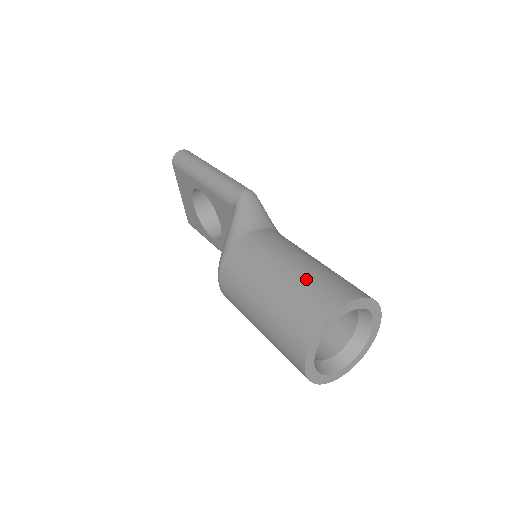
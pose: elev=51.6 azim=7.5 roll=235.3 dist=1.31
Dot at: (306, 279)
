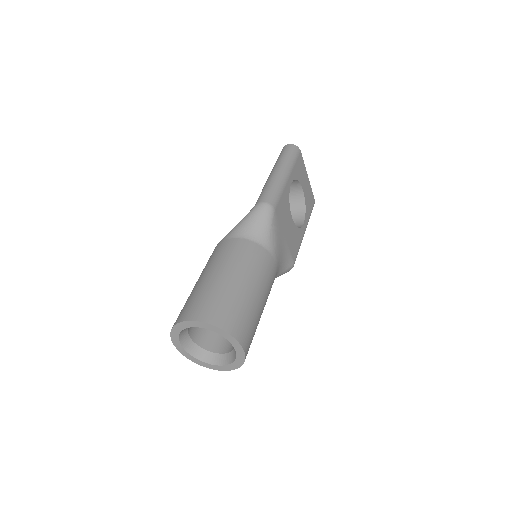
Dot at: (205, 290)
